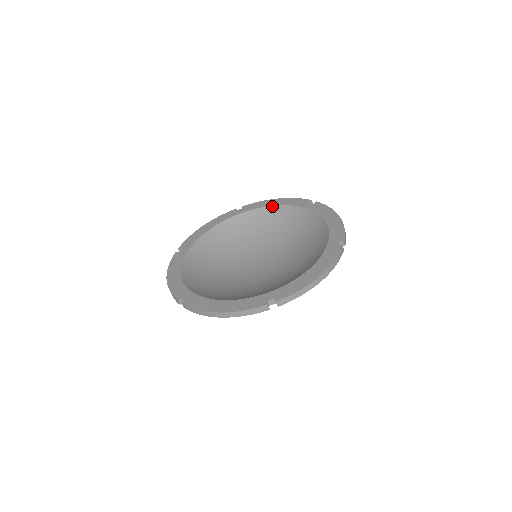
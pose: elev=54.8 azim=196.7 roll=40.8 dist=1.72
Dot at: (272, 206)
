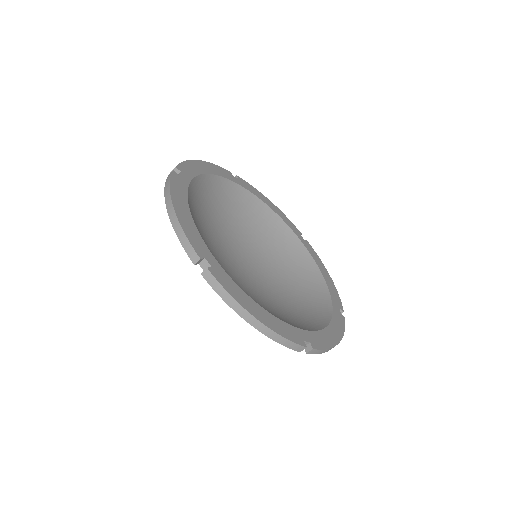
Dot at: (320, 270)
